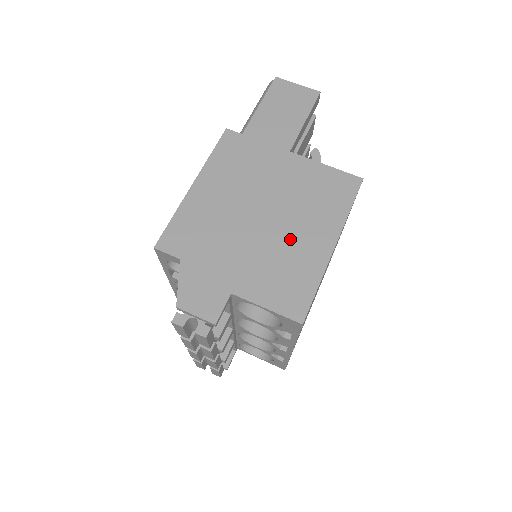
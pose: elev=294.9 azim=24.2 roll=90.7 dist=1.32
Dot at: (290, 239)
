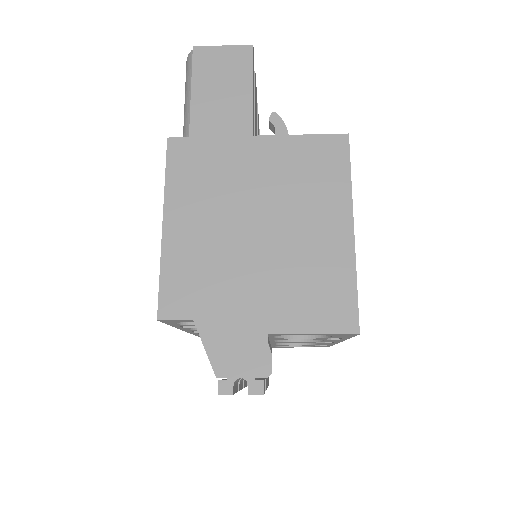
Dot at: (302, 242)
